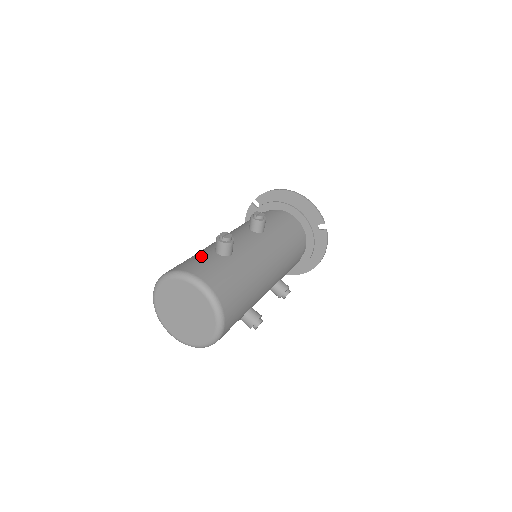
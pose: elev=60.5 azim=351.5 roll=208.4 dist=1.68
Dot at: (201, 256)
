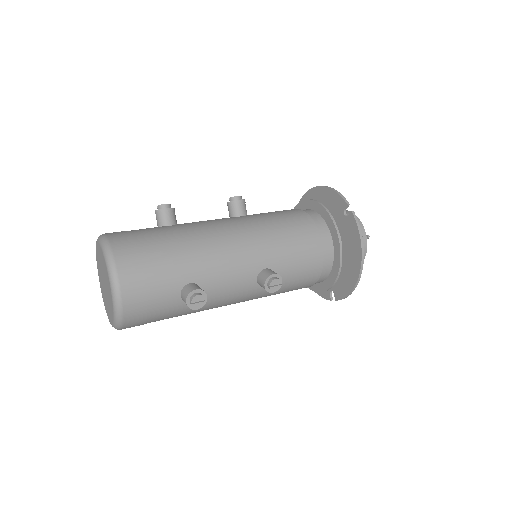
Dot at: occluded
